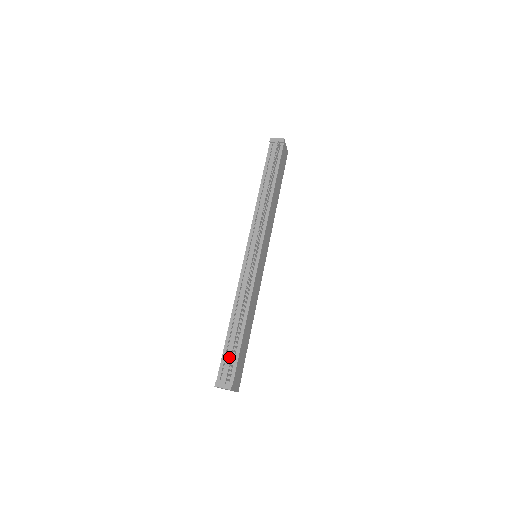
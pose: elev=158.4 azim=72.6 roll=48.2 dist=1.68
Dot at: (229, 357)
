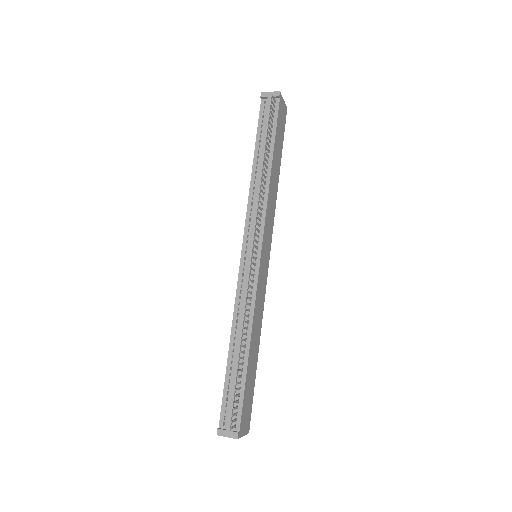
Dot at: (232, 396)
